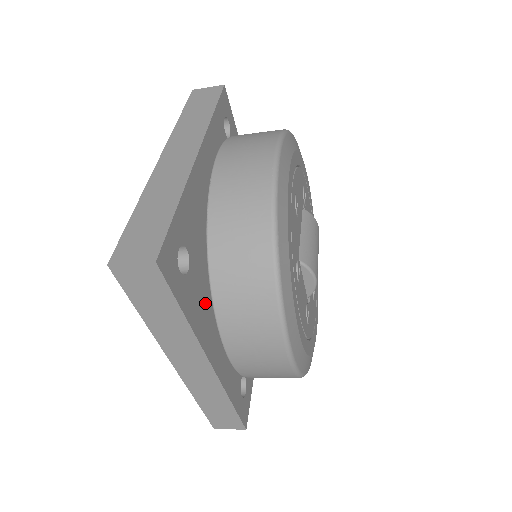
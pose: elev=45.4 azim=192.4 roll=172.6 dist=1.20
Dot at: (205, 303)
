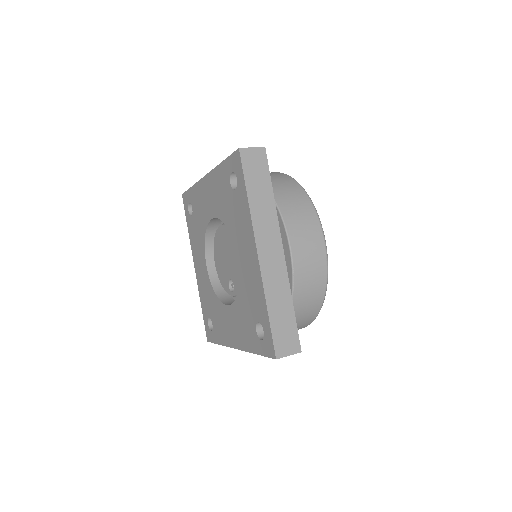
Dot at: occluded
